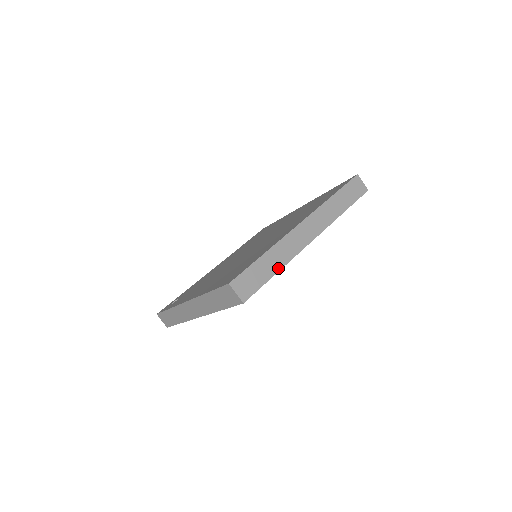
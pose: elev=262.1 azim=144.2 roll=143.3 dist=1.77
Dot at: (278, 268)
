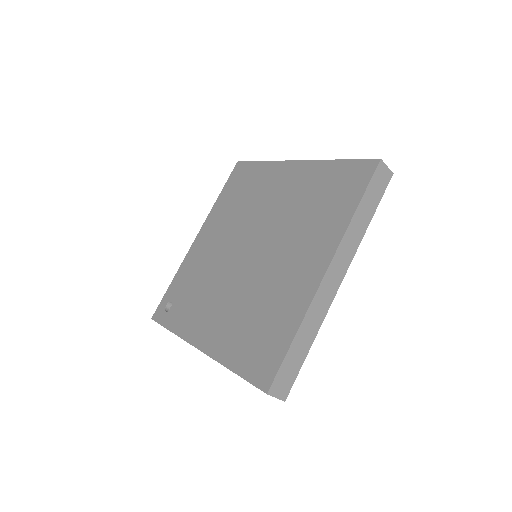
Dot at: (311, 341)
